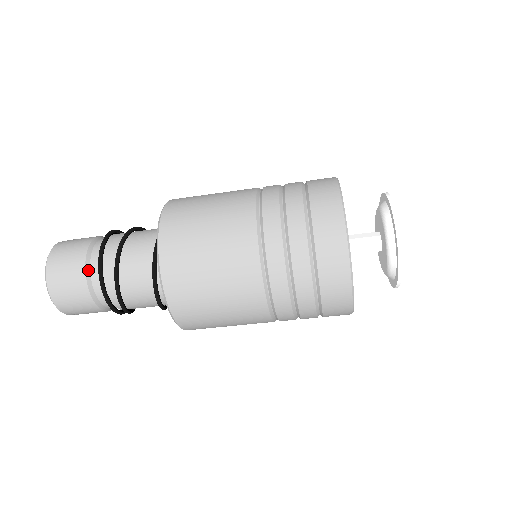
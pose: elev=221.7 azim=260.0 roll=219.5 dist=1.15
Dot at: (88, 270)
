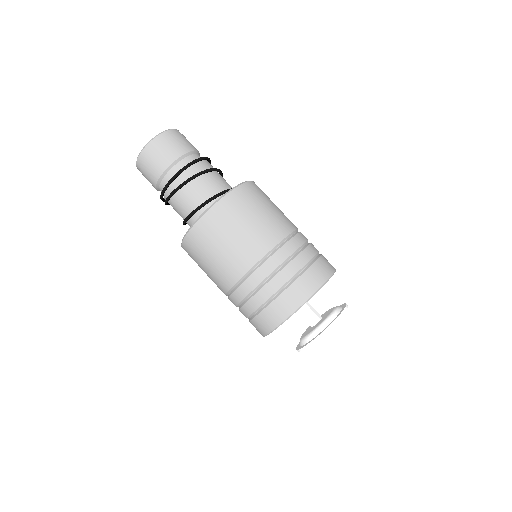
Dot at: (177, 162)
